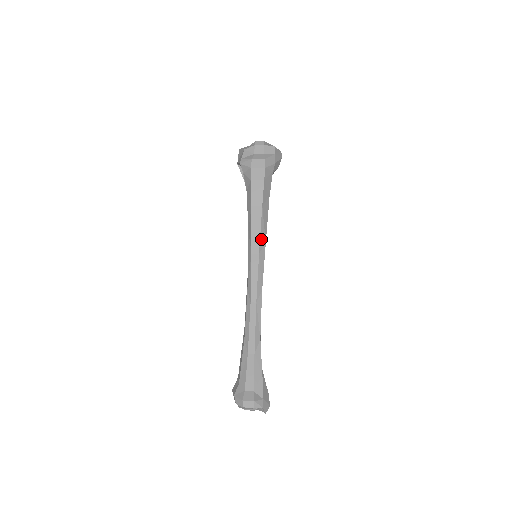
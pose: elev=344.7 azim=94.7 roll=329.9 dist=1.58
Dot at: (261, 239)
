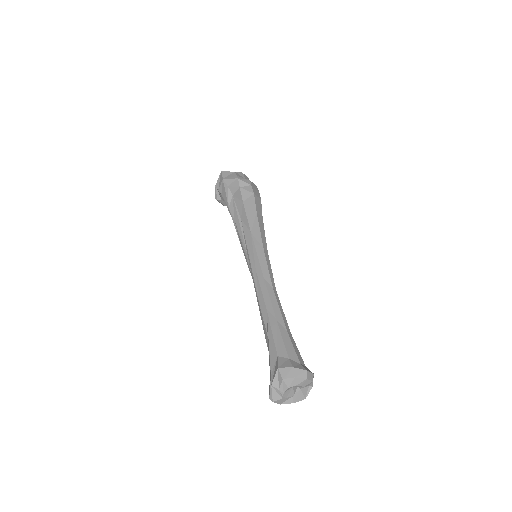
Dot at: (265, 242)
